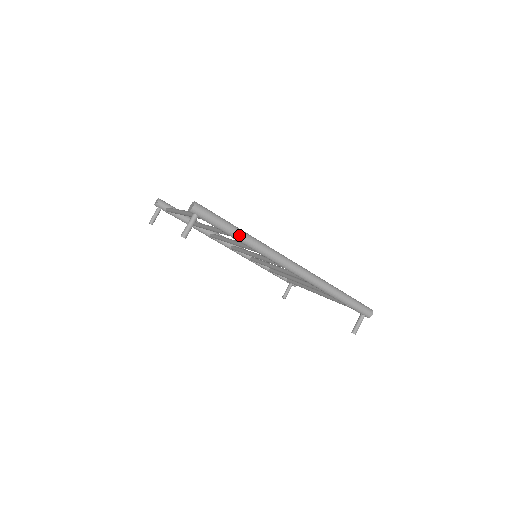
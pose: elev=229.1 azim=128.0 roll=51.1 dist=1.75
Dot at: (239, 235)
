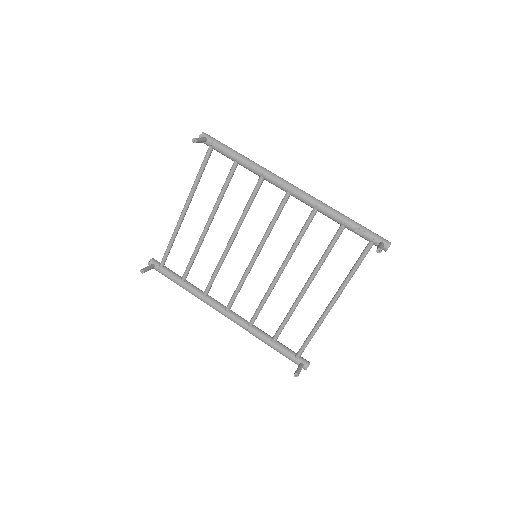
Dot at: (241, 155)
